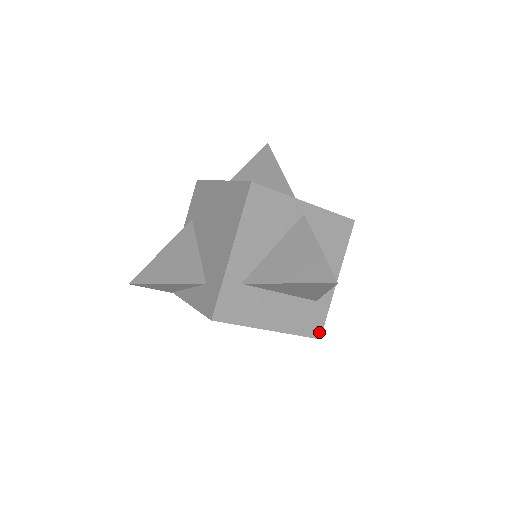
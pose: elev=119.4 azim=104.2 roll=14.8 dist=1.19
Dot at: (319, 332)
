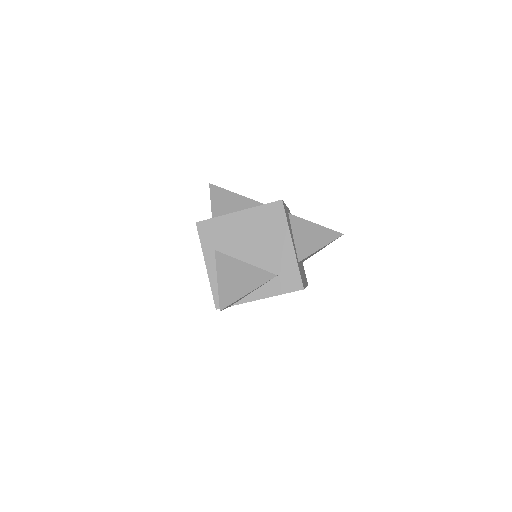
Dot at: occluded
